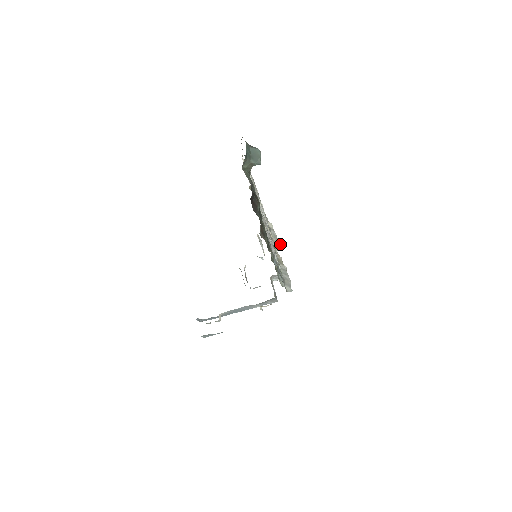
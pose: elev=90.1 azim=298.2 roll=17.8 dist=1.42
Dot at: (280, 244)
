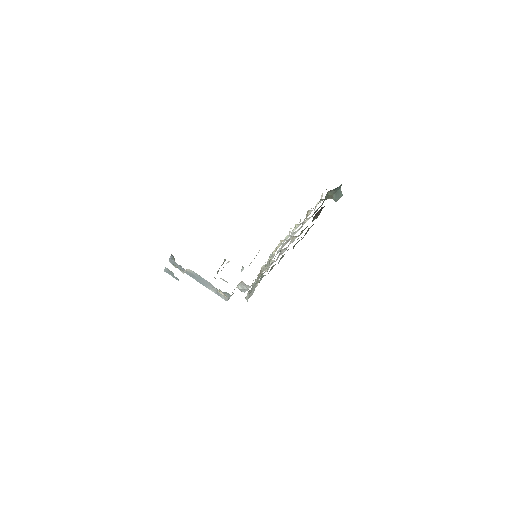
Dot at: occluded
